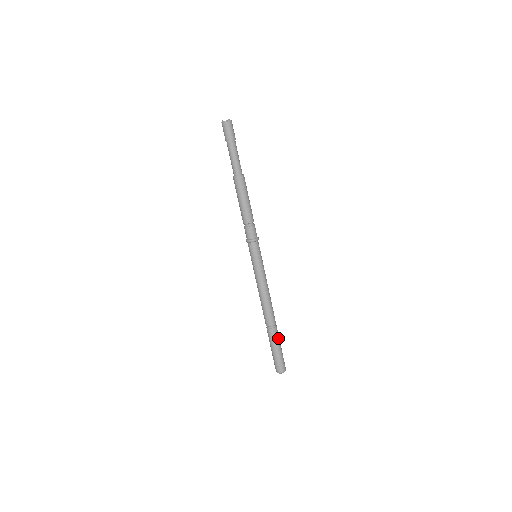
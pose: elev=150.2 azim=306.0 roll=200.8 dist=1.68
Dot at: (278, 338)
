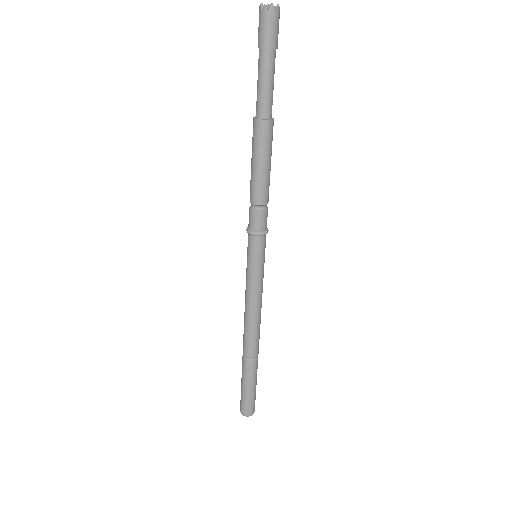
Dot at: (254, 375)
